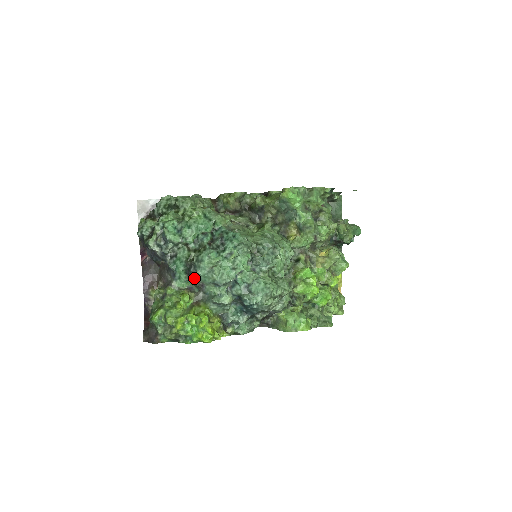
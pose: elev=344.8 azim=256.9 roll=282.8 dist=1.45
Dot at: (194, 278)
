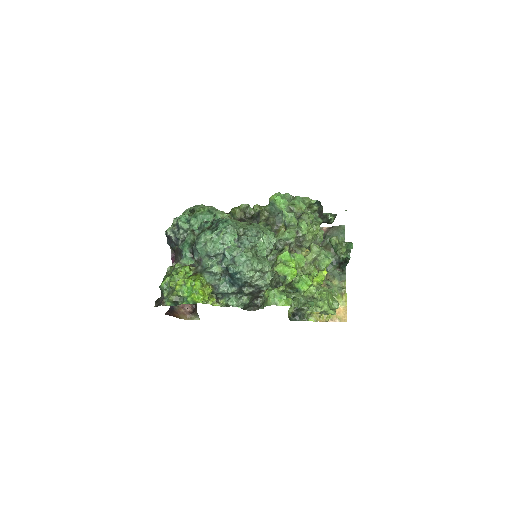
Dot at: (195, 254)
